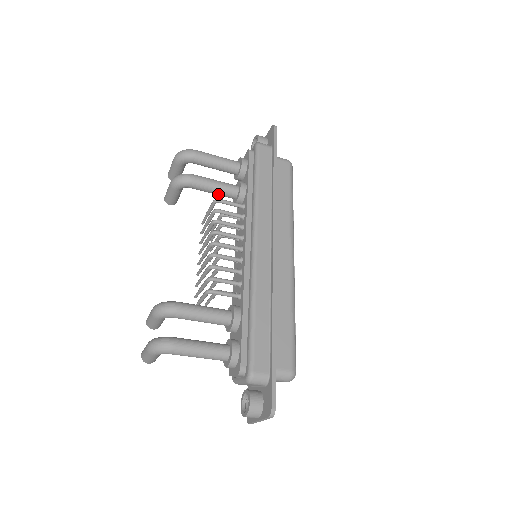
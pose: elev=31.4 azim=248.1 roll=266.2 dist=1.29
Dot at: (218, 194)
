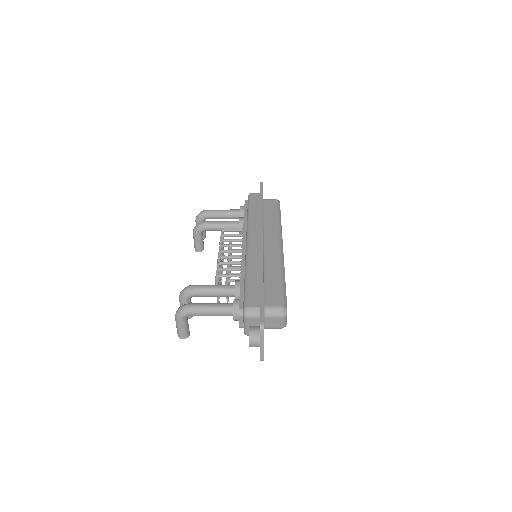
Dot at: occluded
